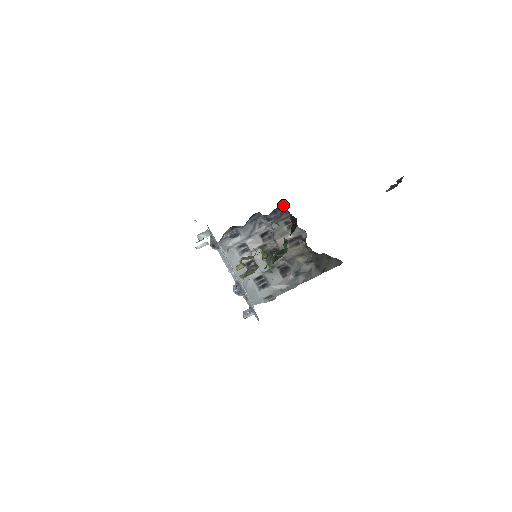
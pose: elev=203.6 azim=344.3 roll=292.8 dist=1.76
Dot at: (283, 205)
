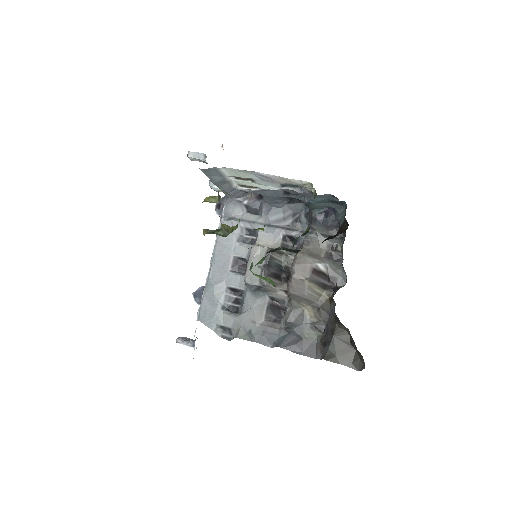
Dot at: (345, 203)
